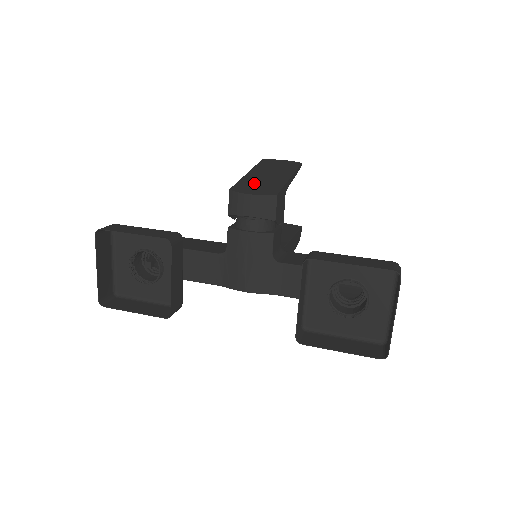
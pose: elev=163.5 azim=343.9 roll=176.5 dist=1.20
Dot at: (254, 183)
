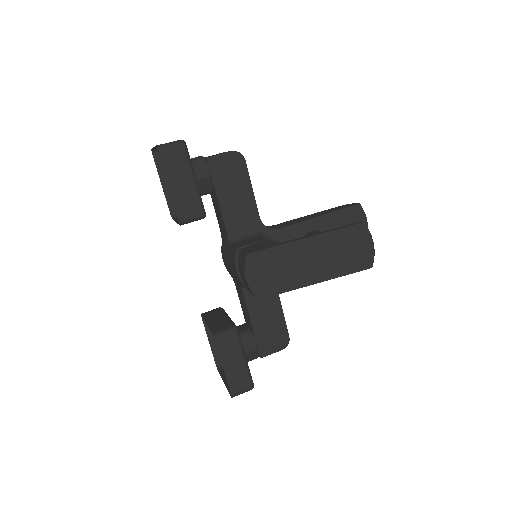
Dot at: (277, 264)
